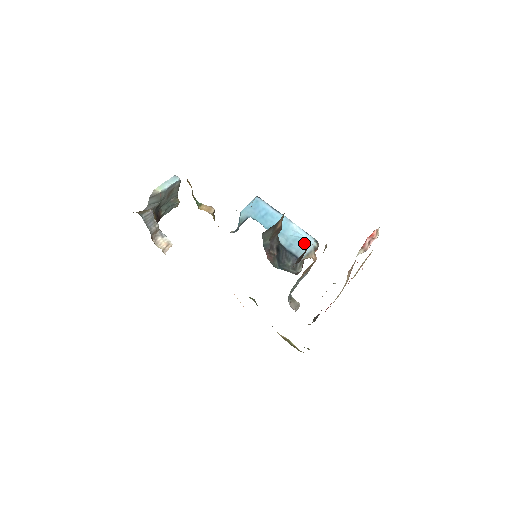
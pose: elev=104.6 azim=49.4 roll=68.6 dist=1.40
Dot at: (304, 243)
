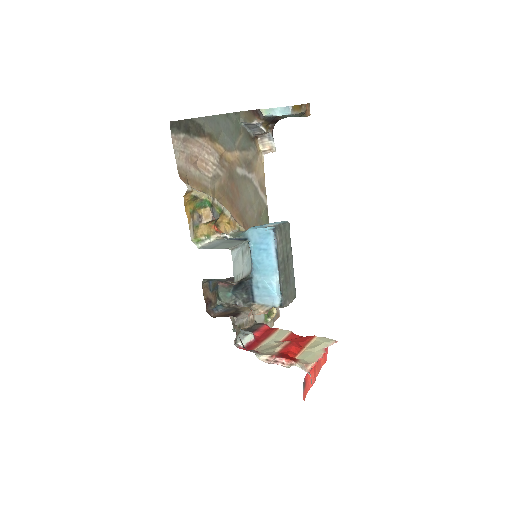
Dot at: (270, 296)
